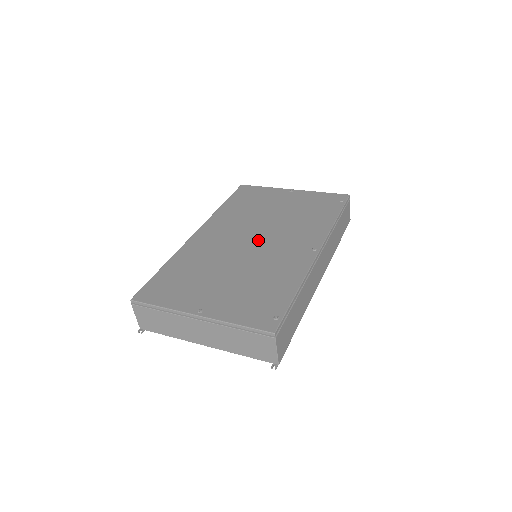
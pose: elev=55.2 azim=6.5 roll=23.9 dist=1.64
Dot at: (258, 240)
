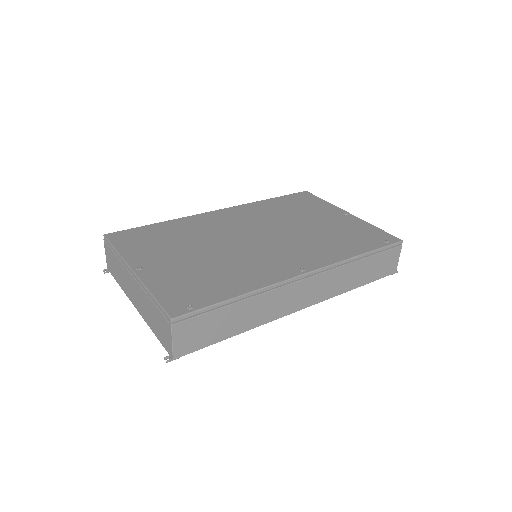
Dot at: (261, 238)
